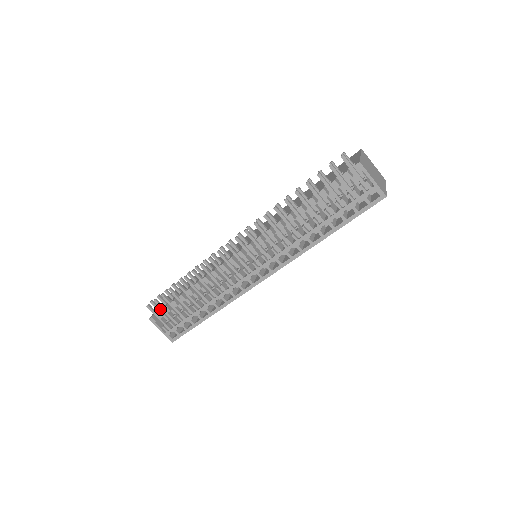
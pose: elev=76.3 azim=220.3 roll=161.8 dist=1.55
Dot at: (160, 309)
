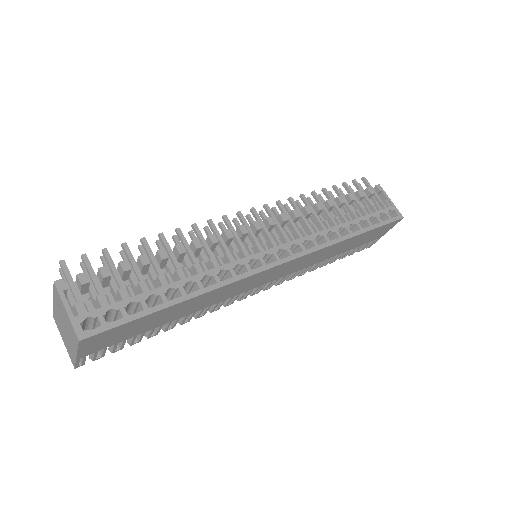
Dot at: (84, 274)
